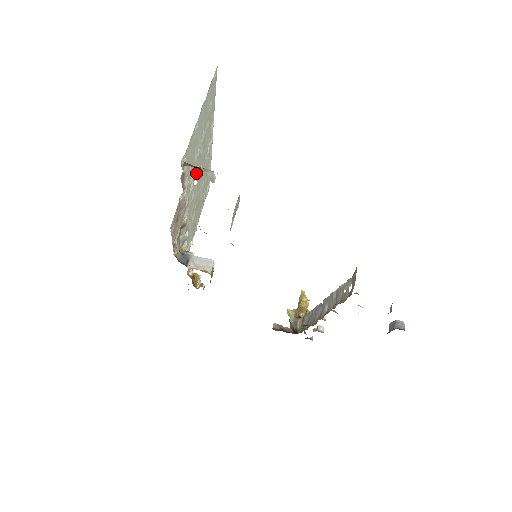
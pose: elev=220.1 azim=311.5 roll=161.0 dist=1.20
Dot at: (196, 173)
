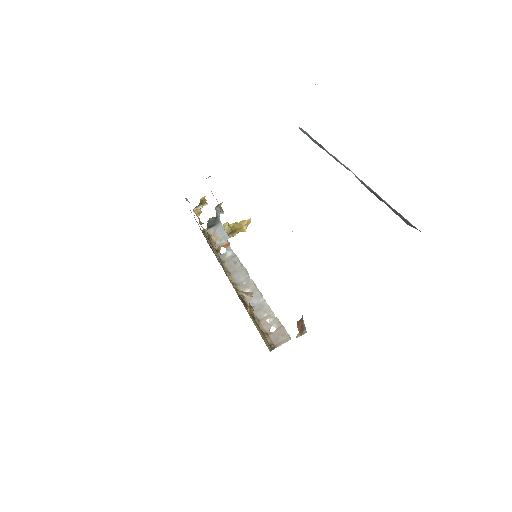
Dot at: occluded
